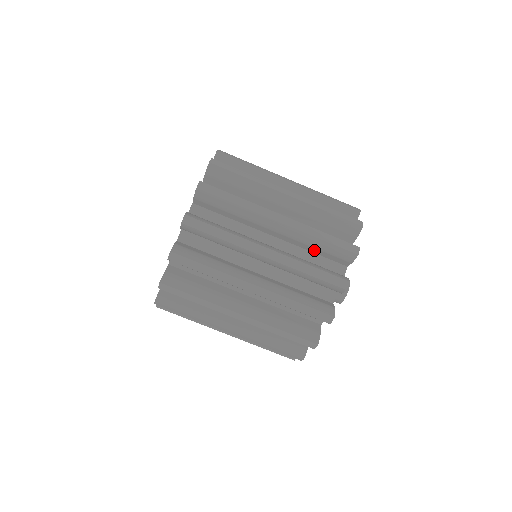
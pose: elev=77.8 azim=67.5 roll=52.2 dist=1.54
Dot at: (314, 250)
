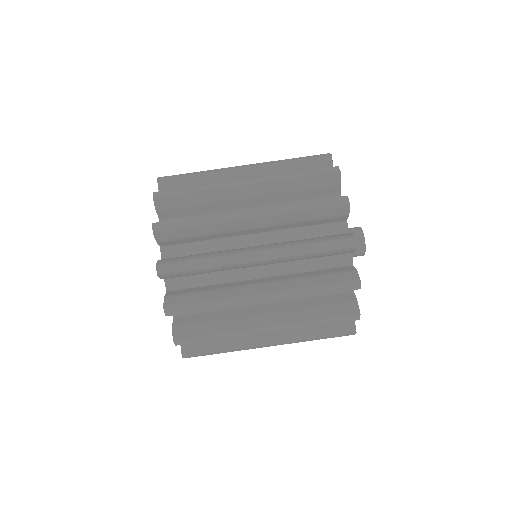
Dot at: (304, 224)
